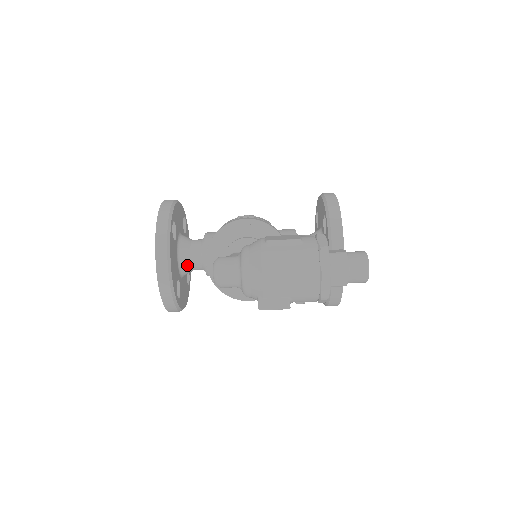
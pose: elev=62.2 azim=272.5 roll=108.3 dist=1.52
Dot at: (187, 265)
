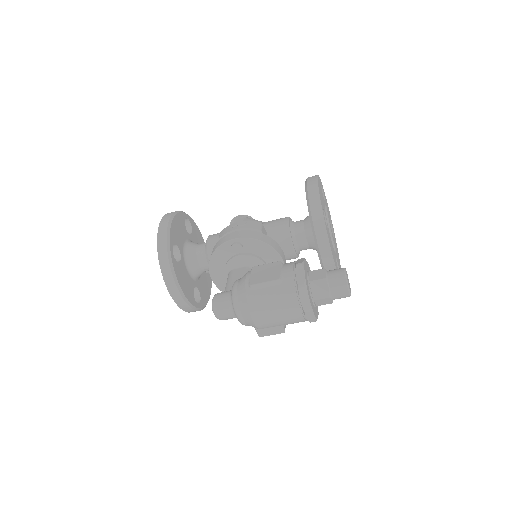
Dot at: (199, 272)
